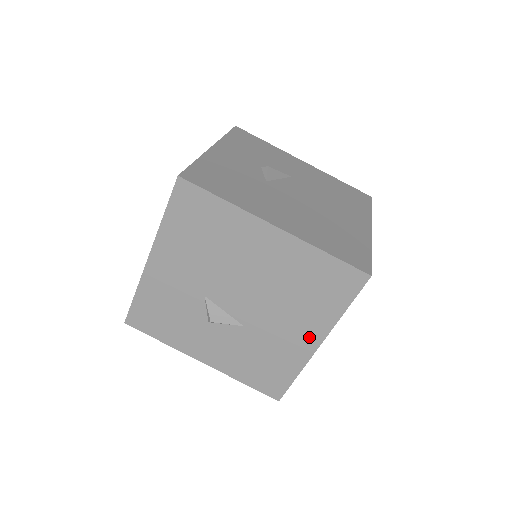
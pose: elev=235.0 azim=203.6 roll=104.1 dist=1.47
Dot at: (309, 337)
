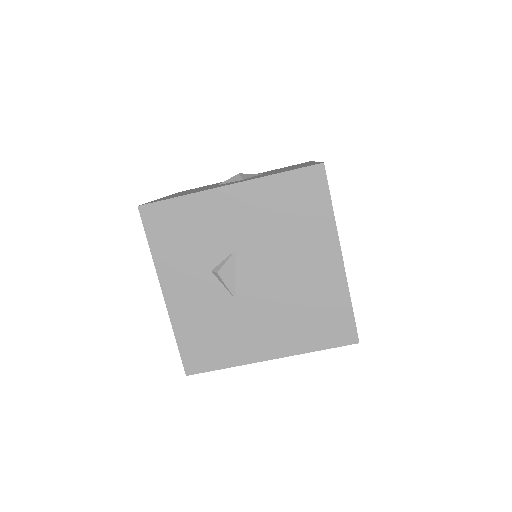
Dot at: (271, 347)
